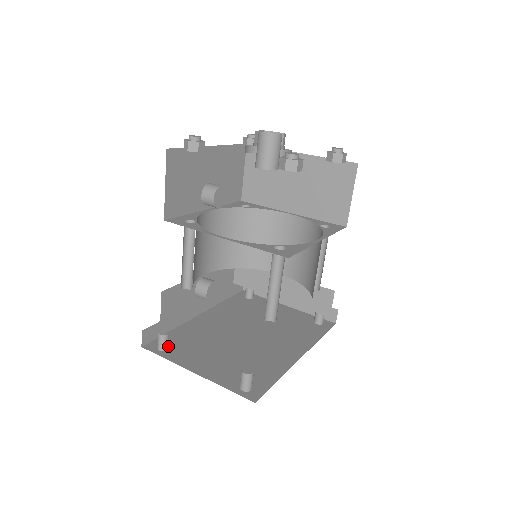
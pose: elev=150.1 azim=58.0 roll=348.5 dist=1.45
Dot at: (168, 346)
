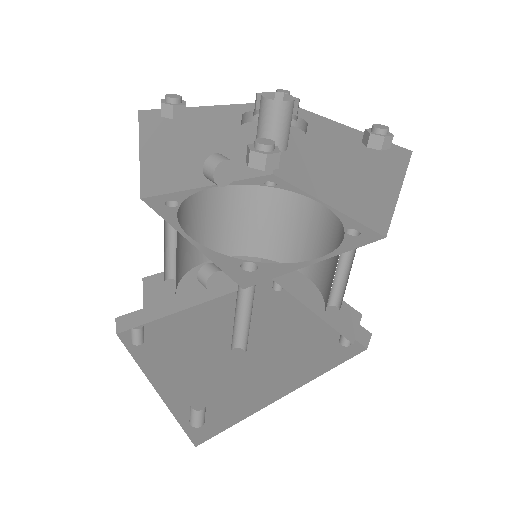
Dot at: (142, 340)
